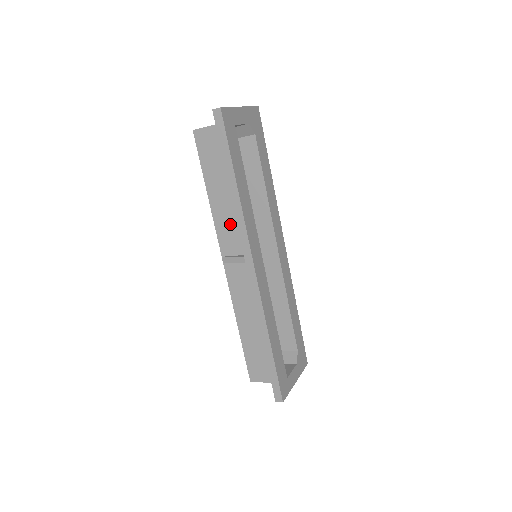
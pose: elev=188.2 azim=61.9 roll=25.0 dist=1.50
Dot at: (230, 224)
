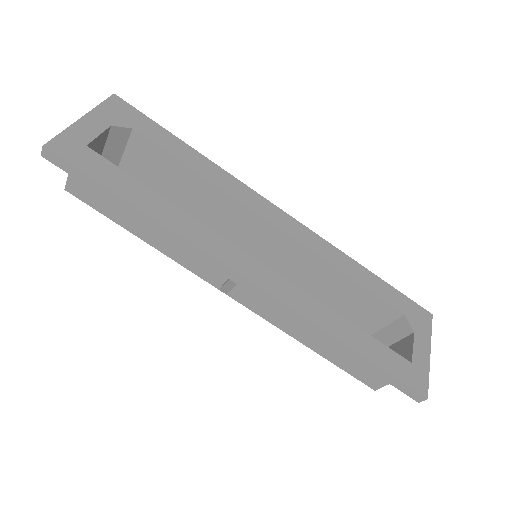
Dot at: occluded
